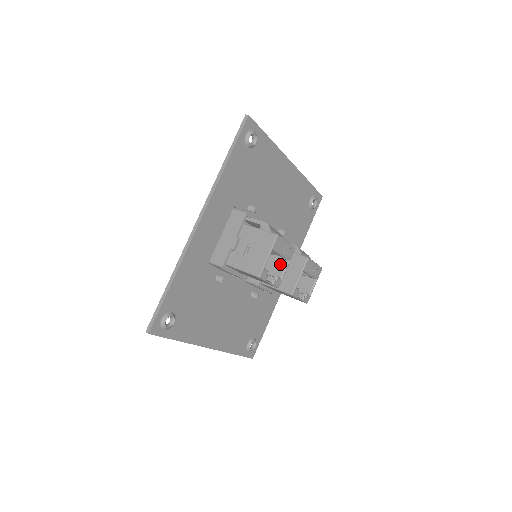
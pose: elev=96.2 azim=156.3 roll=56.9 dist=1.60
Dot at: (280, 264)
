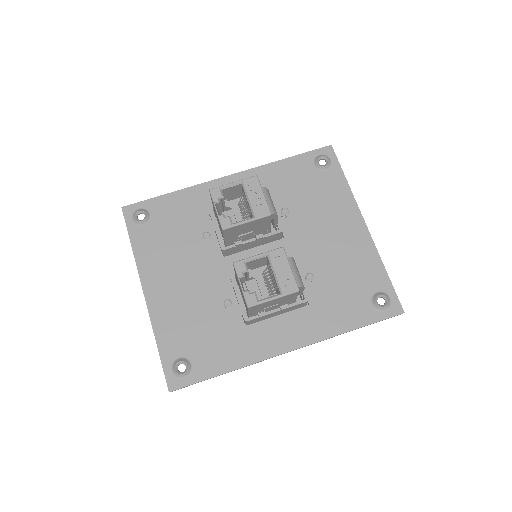
Dot at: occluded
